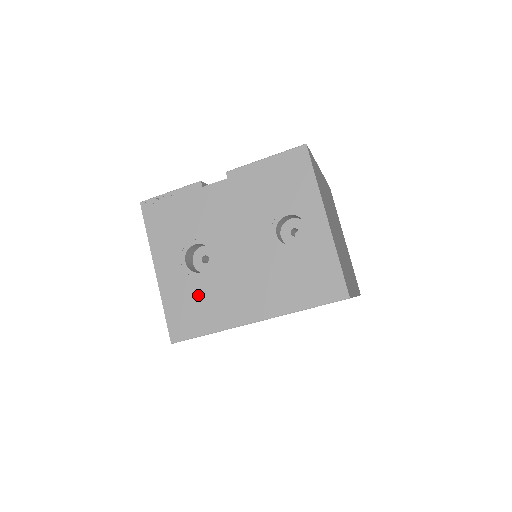
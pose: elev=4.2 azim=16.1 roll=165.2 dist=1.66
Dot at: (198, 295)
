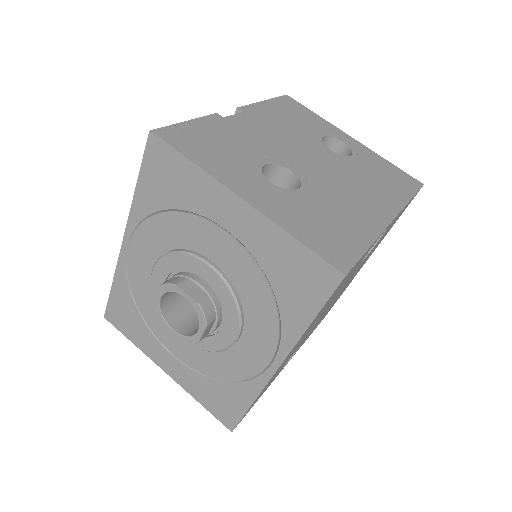
Dot at: (318, 211)
